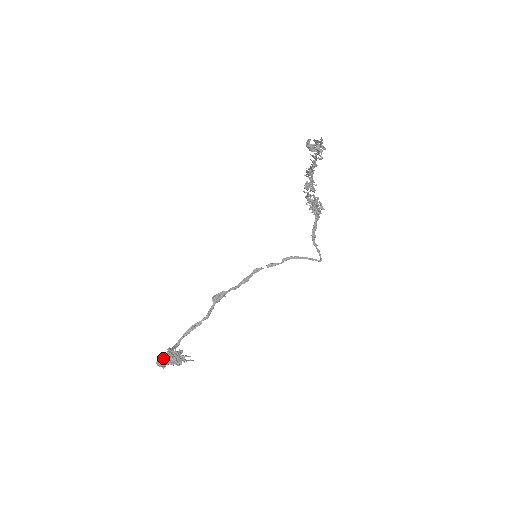
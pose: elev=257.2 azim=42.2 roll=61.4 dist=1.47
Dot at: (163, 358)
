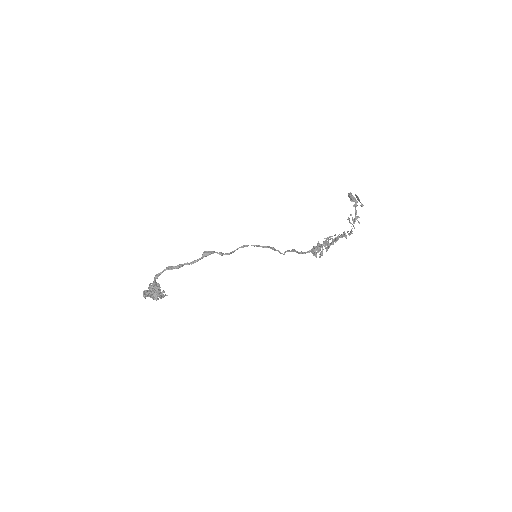
Dot at: (151, 296)
